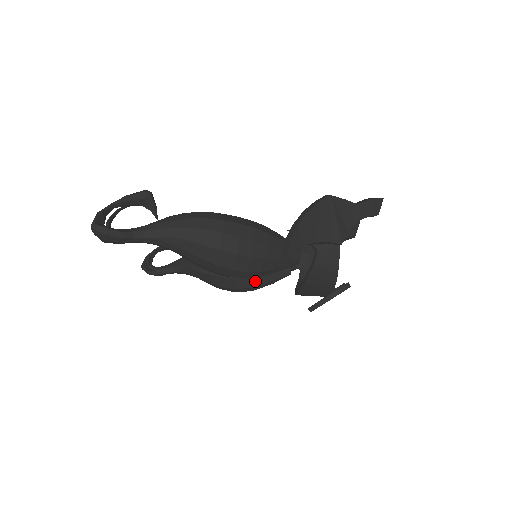
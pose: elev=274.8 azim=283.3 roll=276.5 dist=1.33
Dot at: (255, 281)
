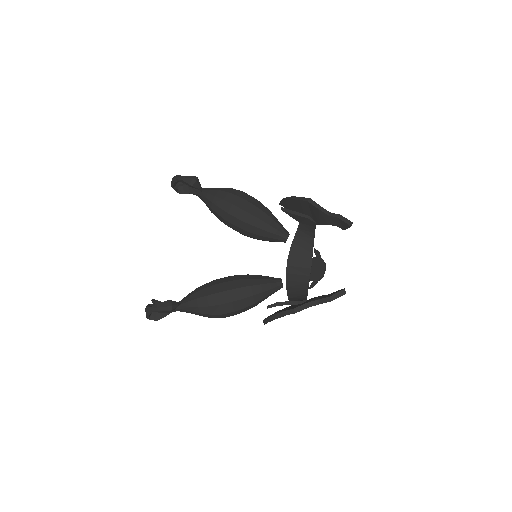
Dot at: occluded
